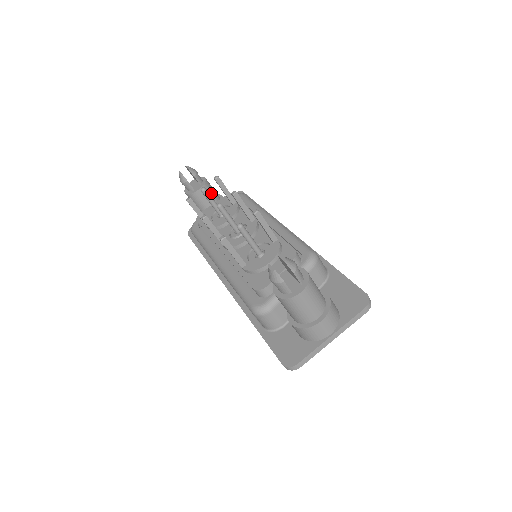
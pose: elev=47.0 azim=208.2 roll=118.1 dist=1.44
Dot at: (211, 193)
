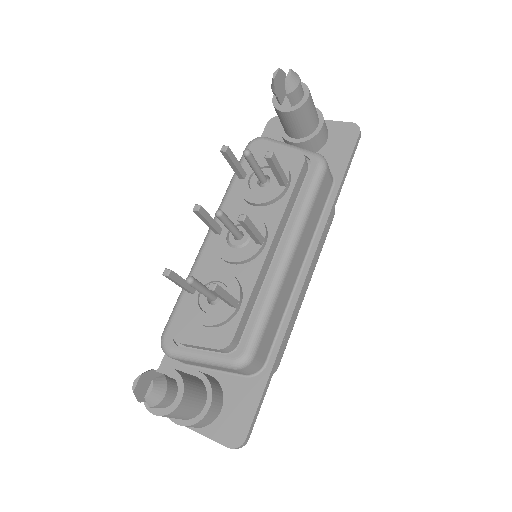
Dot at: (301, 122)
